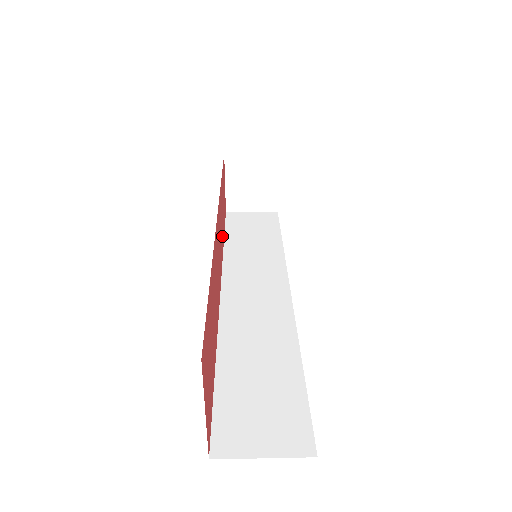
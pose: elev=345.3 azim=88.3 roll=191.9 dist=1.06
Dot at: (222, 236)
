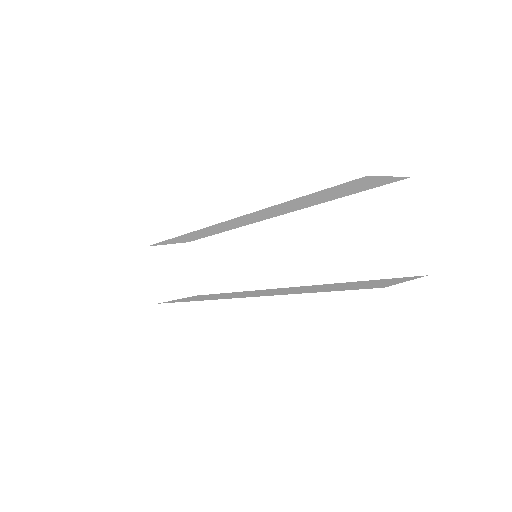
Dot at: occluded
